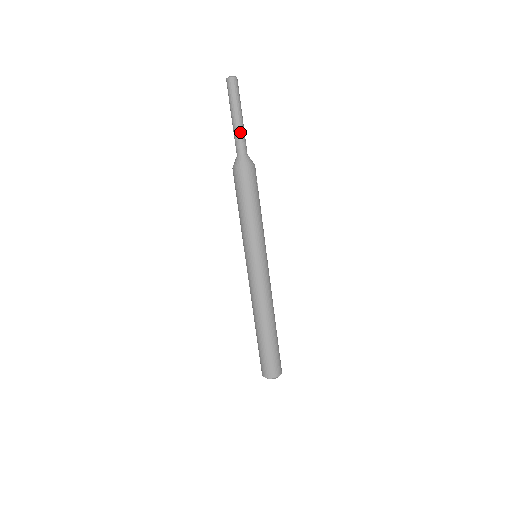
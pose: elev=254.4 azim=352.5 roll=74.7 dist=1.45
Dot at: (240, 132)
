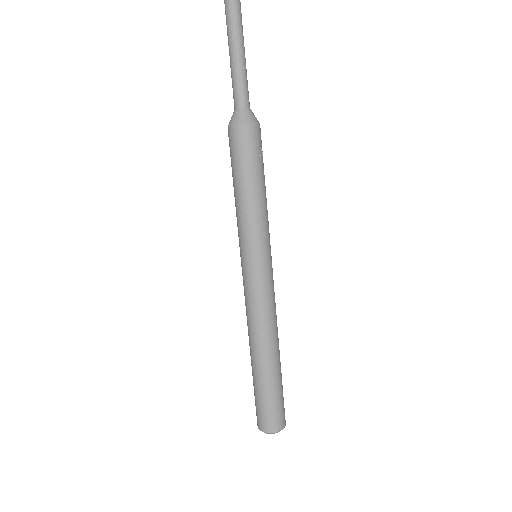
Dot at: (239, 73)
